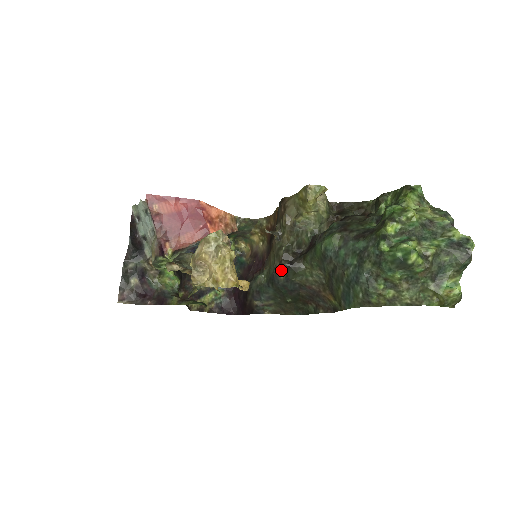
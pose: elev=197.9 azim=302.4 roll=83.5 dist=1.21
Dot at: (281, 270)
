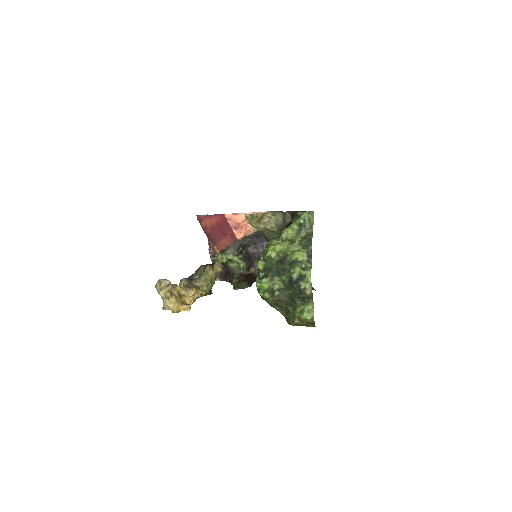
Dot at: occluded
